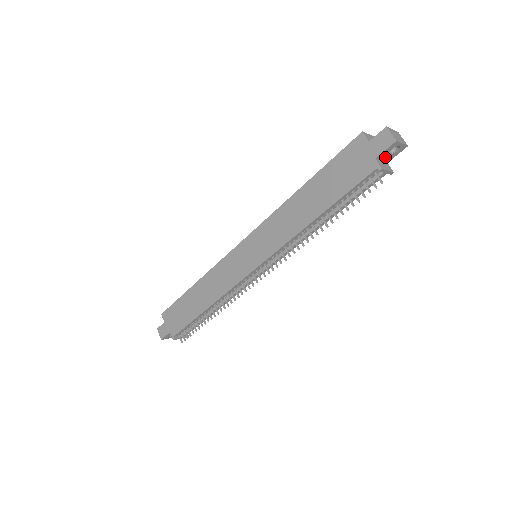
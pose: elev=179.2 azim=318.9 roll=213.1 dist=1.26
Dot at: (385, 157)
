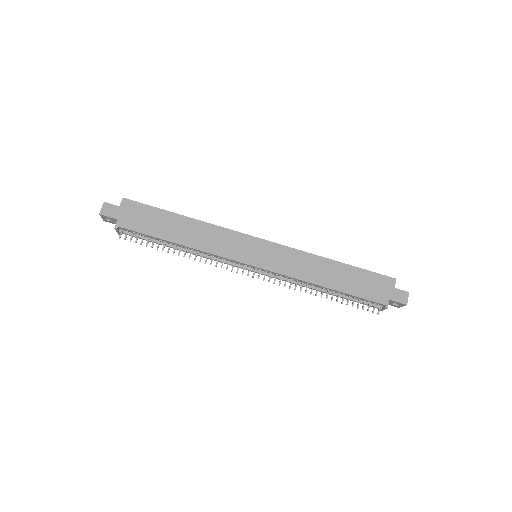
Dot at: (389, 302)
